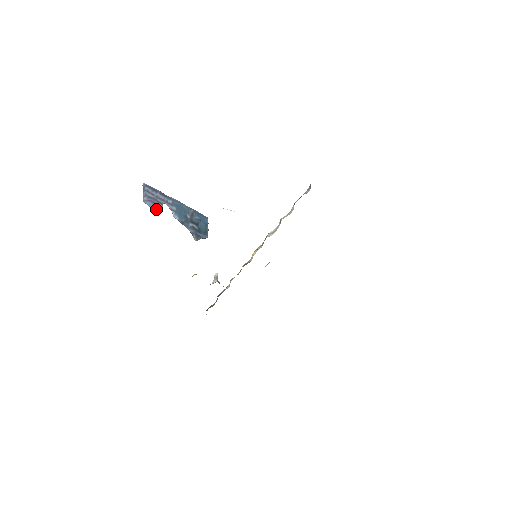
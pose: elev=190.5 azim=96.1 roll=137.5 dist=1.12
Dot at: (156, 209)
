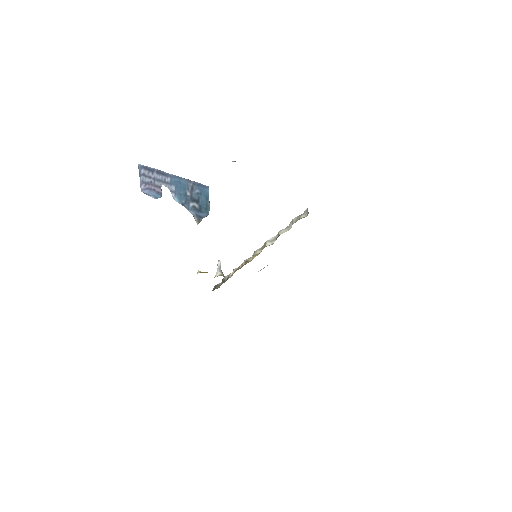
Dot at: (155, 197)
